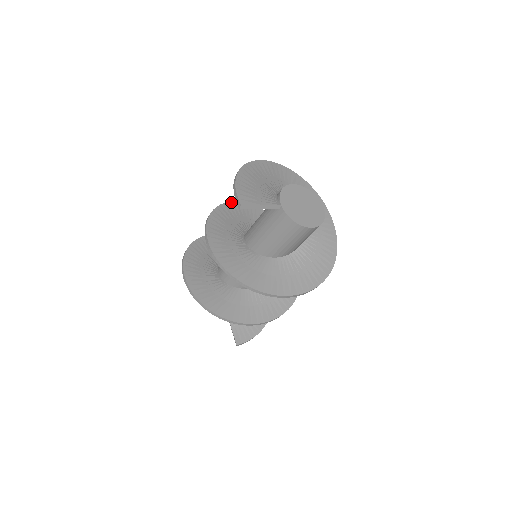
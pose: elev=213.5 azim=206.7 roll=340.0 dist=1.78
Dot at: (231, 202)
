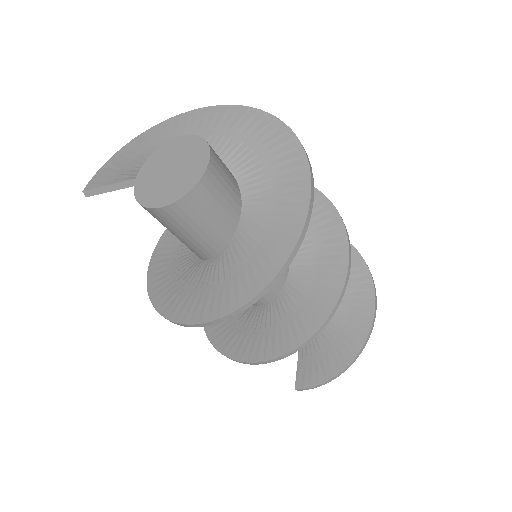
Dot at: occluded
